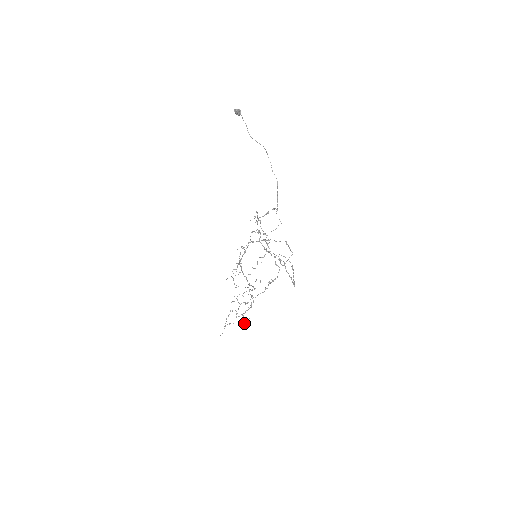
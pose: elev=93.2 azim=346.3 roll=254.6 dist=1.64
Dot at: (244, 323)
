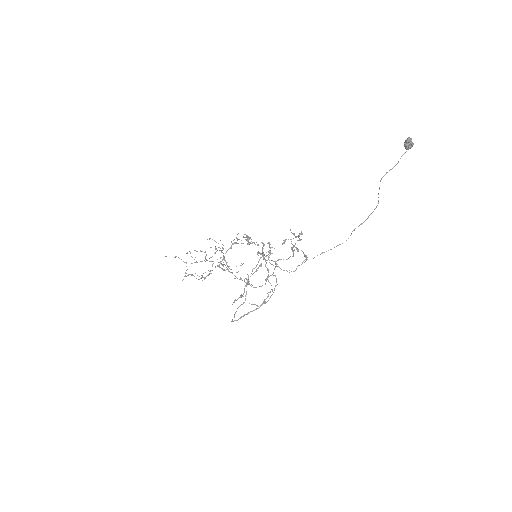
Dot at: occluded
